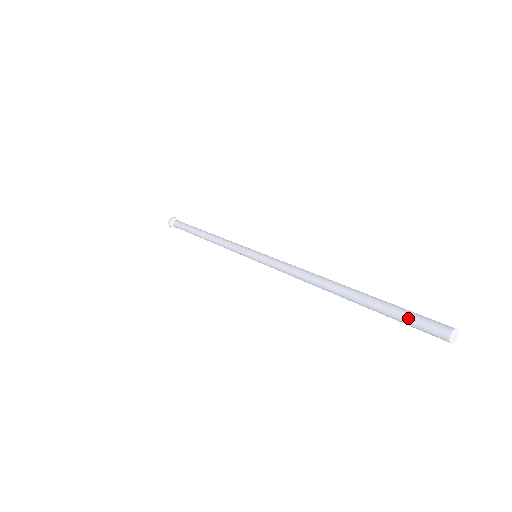
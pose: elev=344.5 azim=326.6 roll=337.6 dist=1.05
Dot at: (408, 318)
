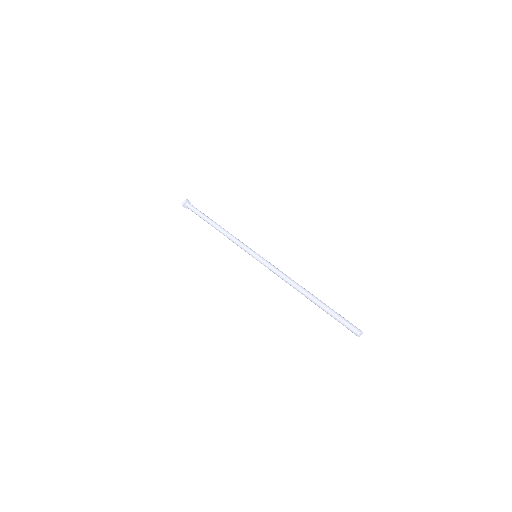
Dot at: occluded
